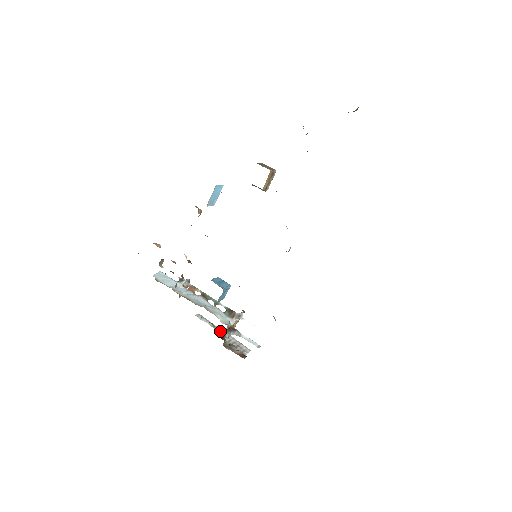
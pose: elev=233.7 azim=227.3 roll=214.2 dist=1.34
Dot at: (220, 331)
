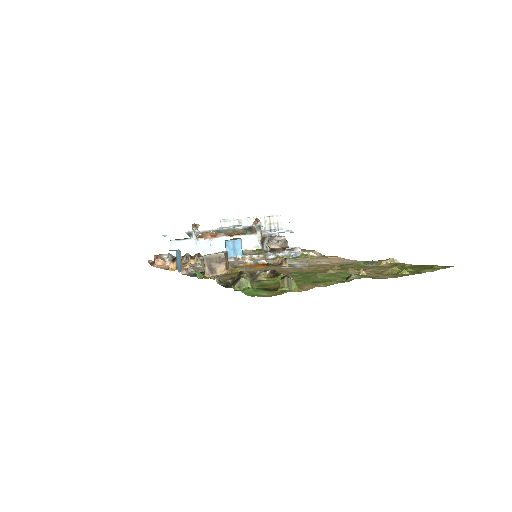
Dot at: (247, 222)
